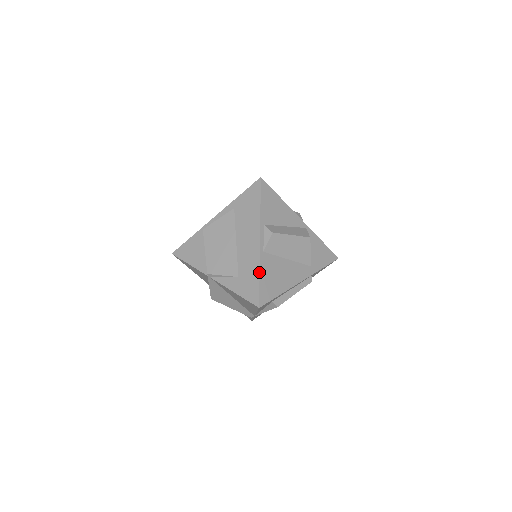
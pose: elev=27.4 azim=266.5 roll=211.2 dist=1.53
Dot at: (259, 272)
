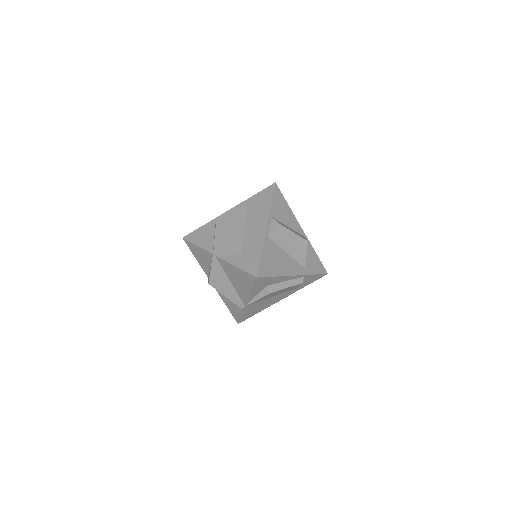
Dot at: (262, 250)
